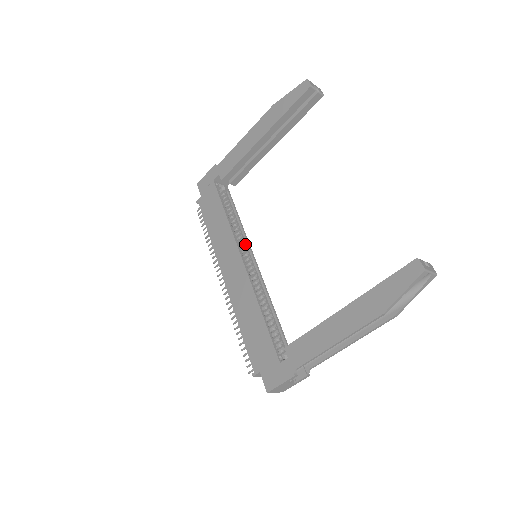
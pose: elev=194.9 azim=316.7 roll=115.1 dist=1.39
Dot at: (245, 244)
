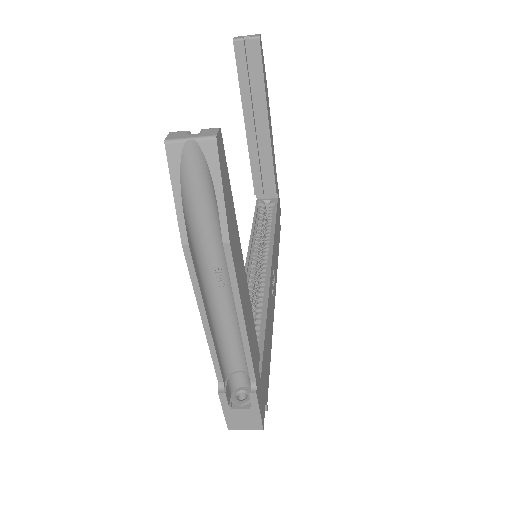
Dot at: (268, 249)
